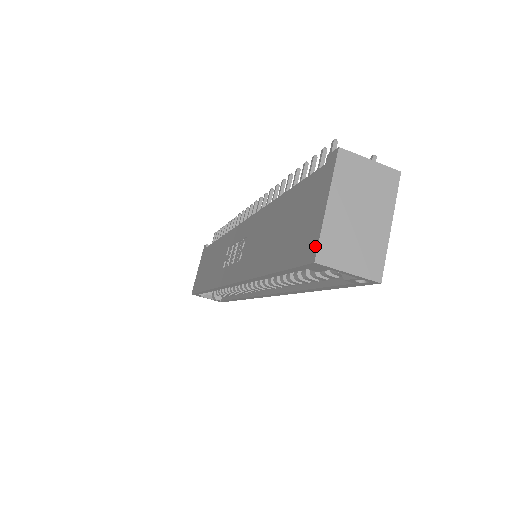
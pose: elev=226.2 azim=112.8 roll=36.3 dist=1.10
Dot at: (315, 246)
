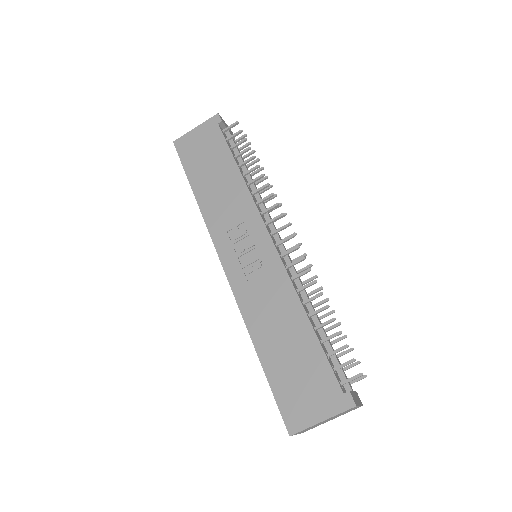
Dot at: (297, 429)
